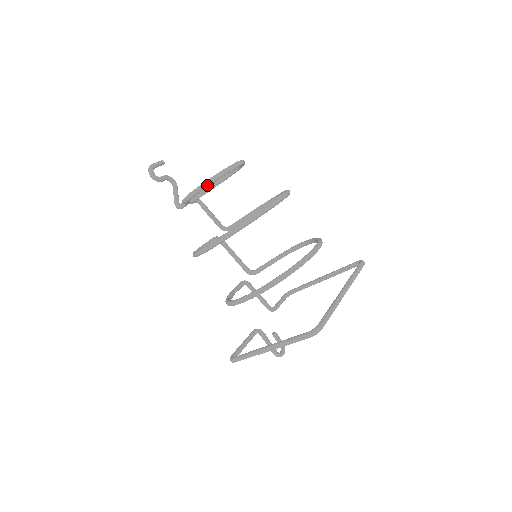
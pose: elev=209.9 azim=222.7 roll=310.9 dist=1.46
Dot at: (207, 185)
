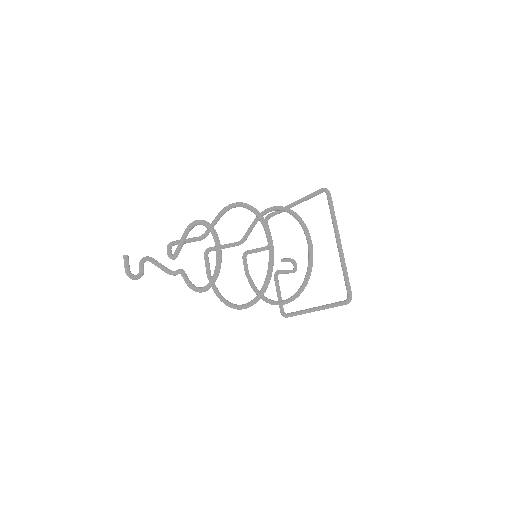
Dot at: (214, 283)
